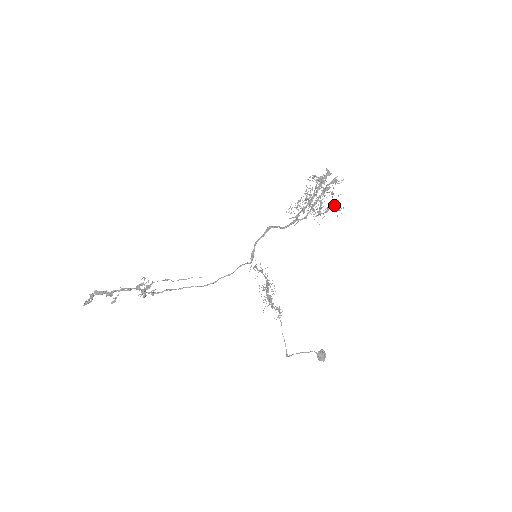
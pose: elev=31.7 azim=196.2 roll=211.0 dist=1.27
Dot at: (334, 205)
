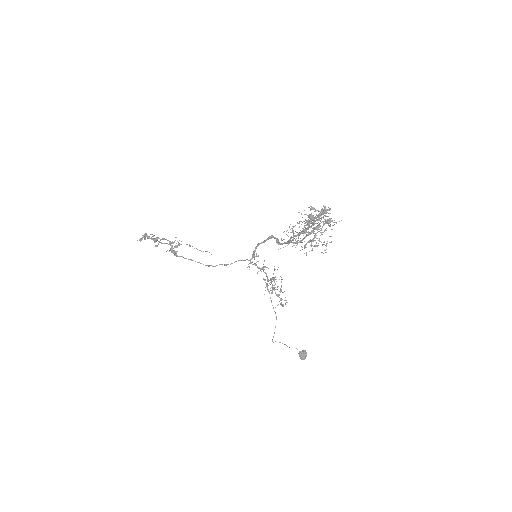
Dot at: occluded
